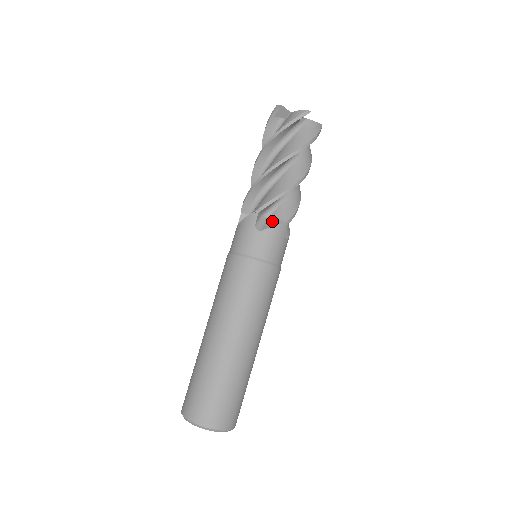
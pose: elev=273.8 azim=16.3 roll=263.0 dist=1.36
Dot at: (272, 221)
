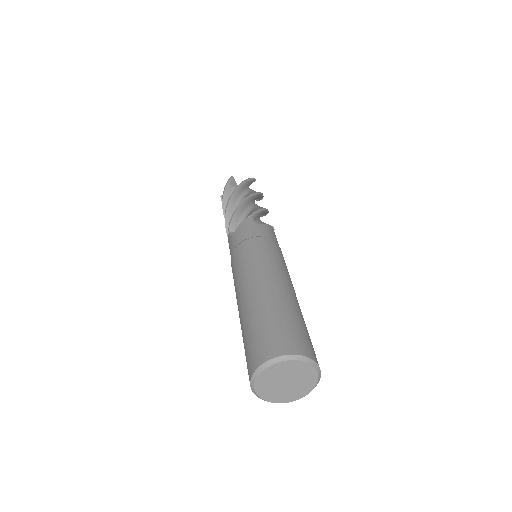
Dot at: occluded
